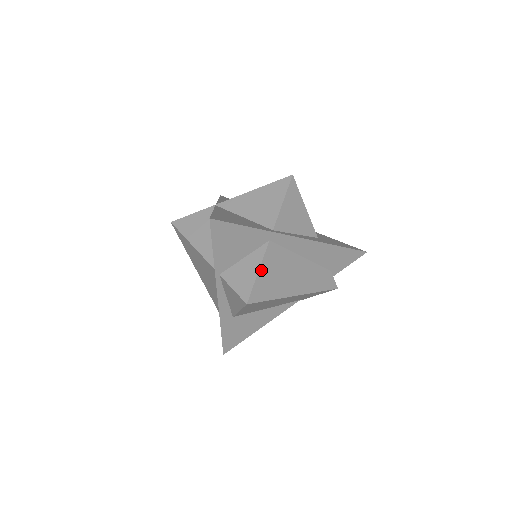
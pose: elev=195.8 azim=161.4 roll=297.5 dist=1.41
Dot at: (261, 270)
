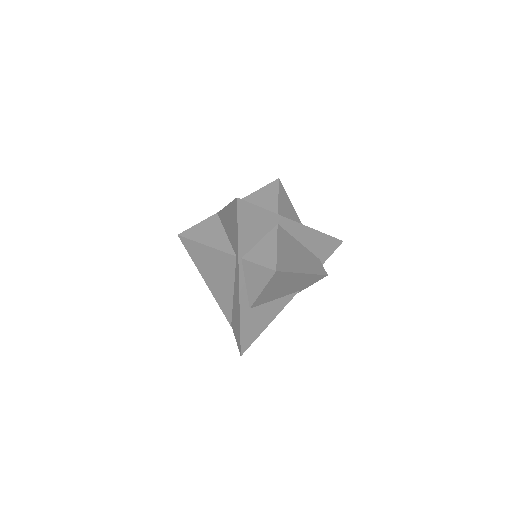
Dot at: (278, 246)
